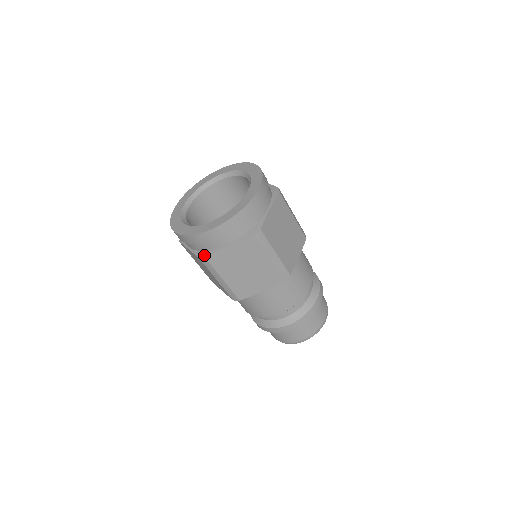
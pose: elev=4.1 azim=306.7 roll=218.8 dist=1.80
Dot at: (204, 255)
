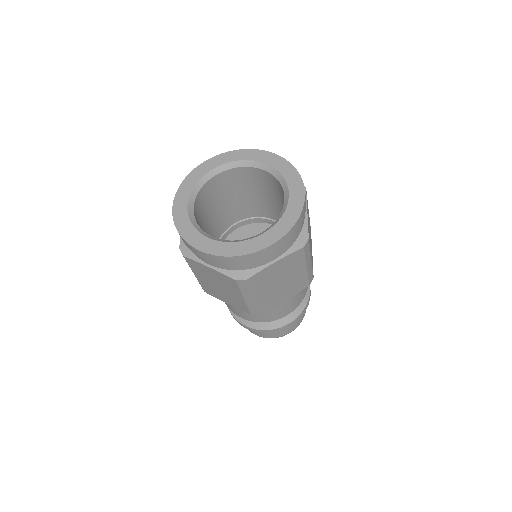
Dot at: (242, 276)
